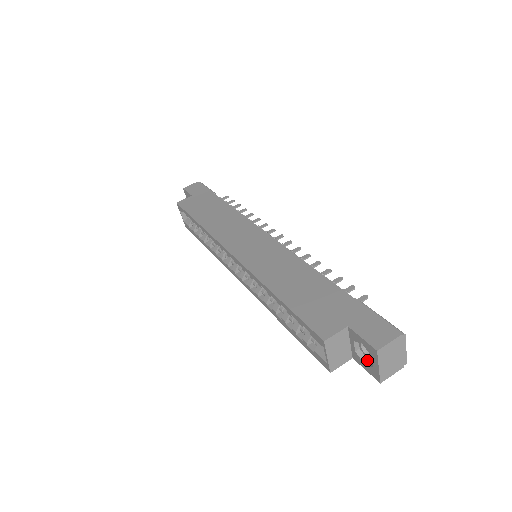
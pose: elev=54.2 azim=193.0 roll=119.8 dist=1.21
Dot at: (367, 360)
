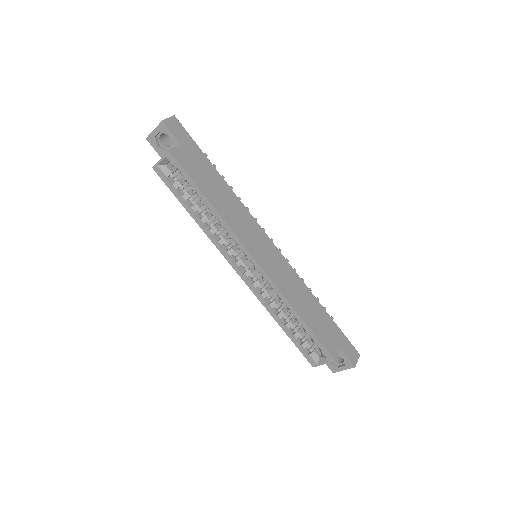
Dot at: occluded
